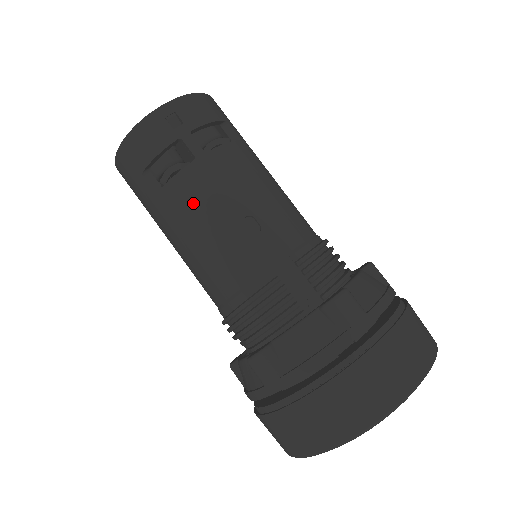
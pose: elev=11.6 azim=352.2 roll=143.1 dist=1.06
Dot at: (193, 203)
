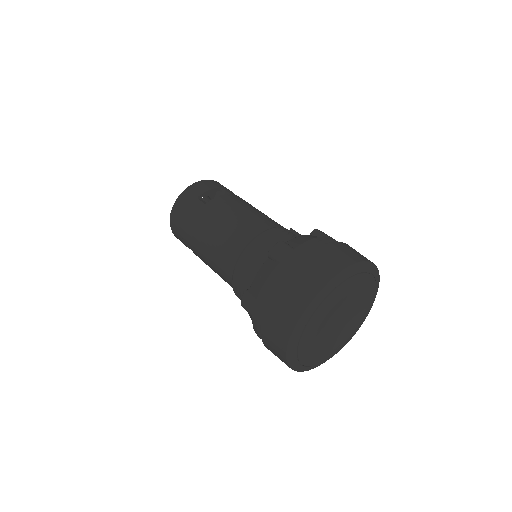
Dot at: (230, 204)
